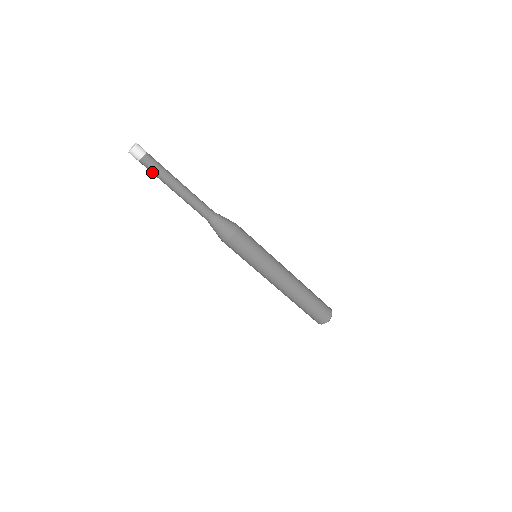
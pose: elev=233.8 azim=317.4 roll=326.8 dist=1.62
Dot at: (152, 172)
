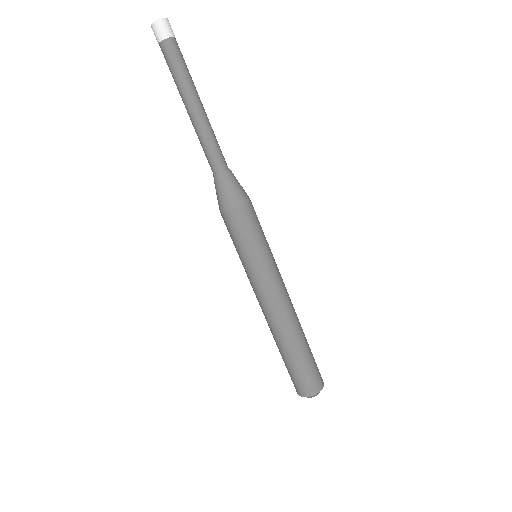
Dot at: (177, 64)
